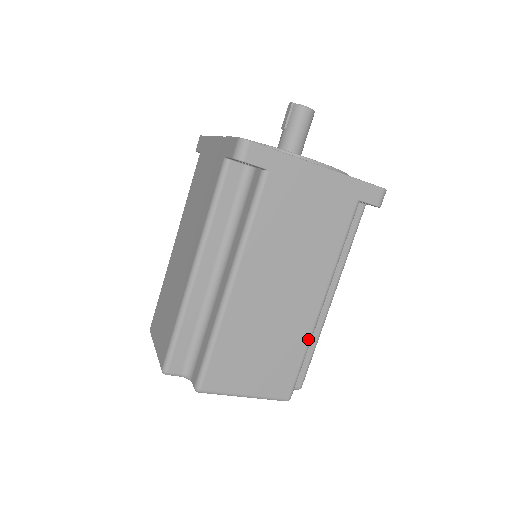
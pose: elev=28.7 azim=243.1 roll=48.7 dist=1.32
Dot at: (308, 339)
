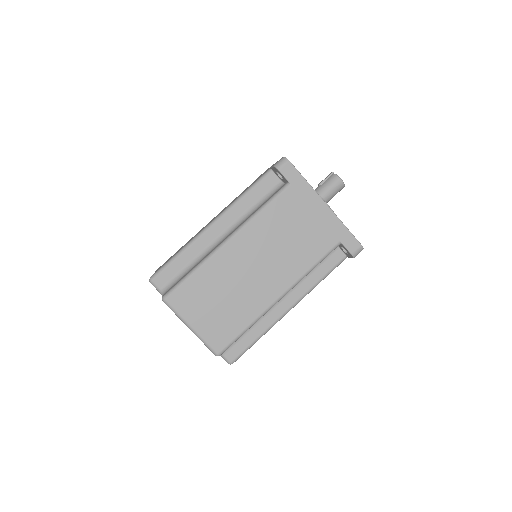
Dot at: (256, 317)
